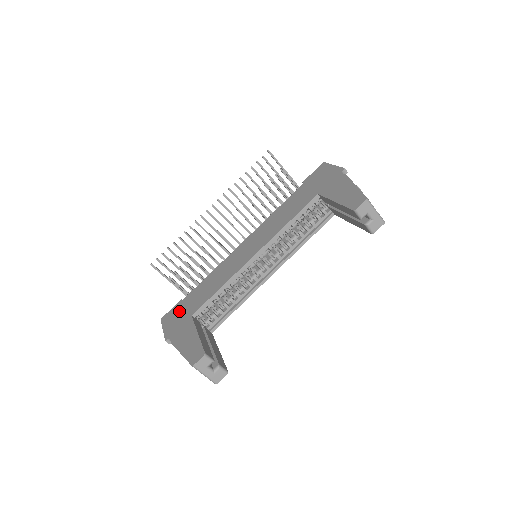
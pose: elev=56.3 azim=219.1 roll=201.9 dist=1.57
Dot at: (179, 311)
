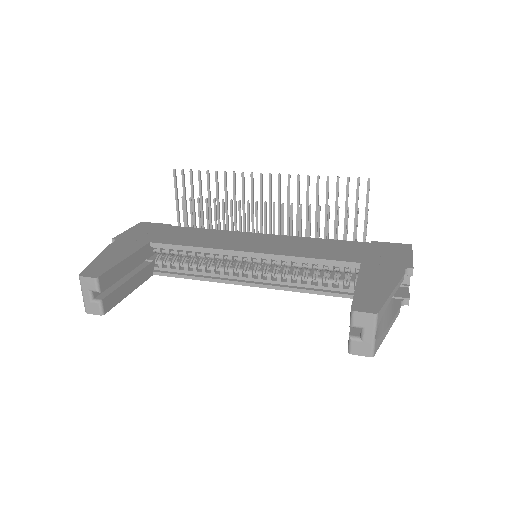
Dot at: (154, 230)
